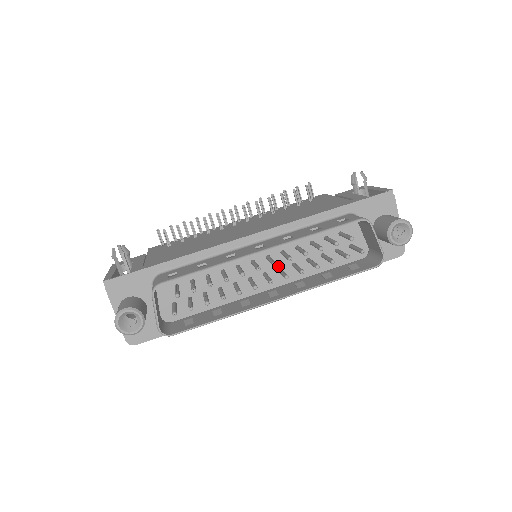
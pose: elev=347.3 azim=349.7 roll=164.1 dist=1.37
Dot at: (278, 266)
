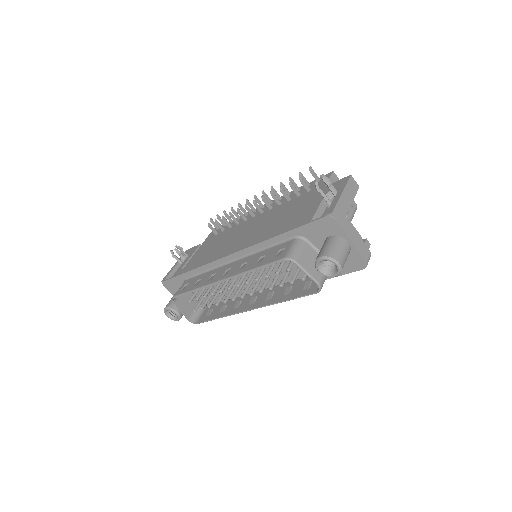
Dot at: occluded
